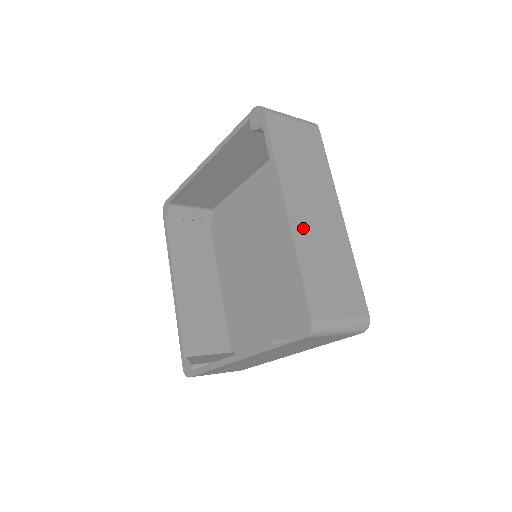
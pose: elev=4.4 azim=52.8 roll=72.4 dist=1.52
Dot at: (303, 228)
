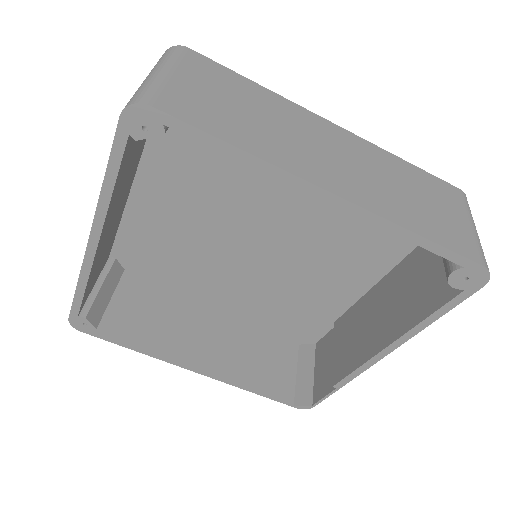
Dot at: occluded
